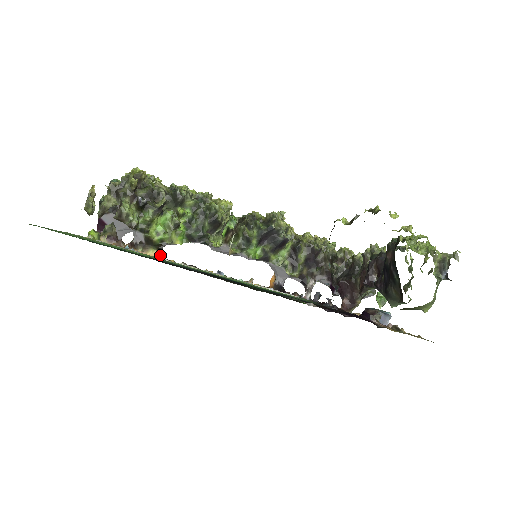
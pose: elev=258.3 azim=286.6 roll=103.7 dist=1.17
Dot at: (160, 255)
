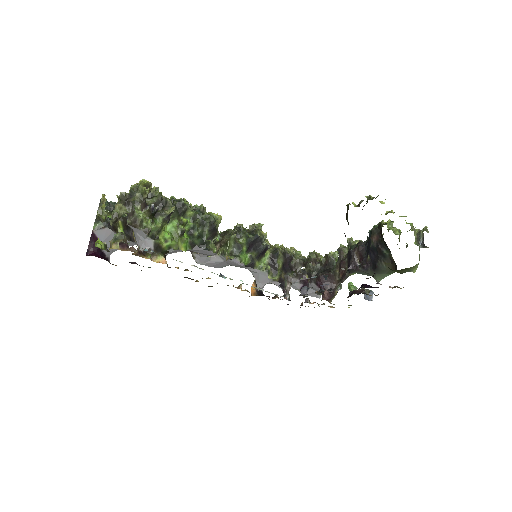
Dot at: (166, 262)
